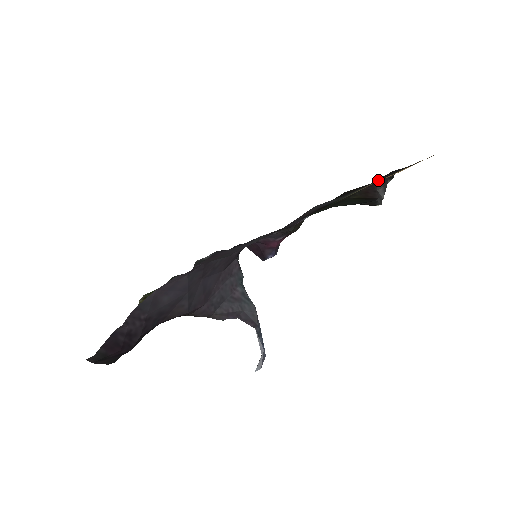
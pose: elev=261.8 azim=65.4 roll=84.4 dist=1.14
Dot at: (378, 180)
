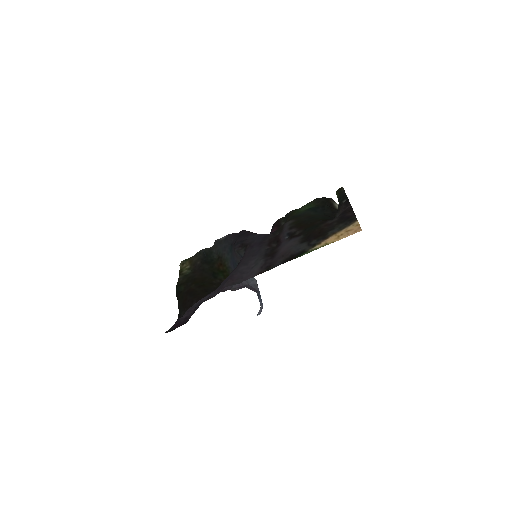
Dot at: (331, 227)
